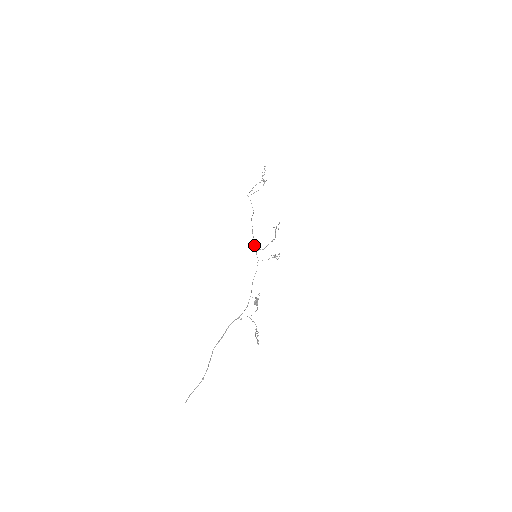
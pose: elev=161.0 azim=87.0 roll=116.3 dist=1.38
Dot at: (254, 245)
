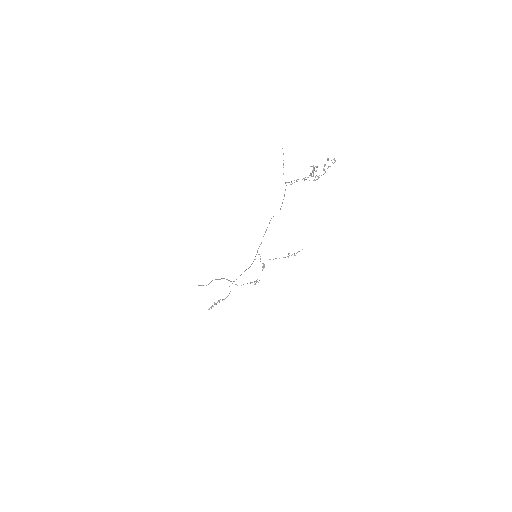
Dot at: occluded
